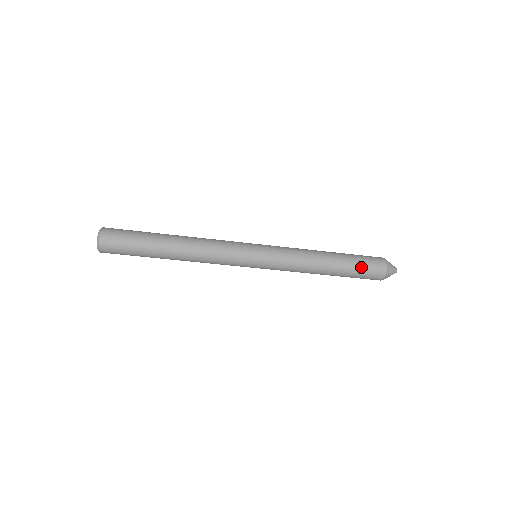
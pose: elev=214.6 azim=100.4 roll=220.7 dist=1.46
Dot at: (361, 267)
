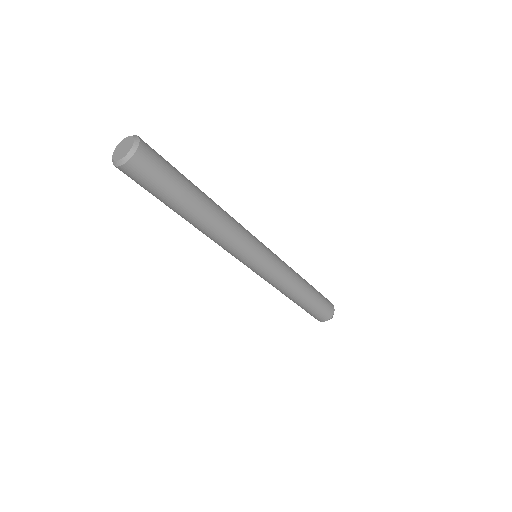
Dot at: (312, 312)
